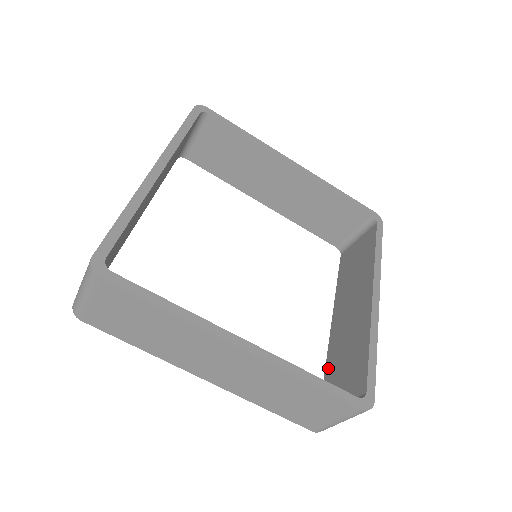
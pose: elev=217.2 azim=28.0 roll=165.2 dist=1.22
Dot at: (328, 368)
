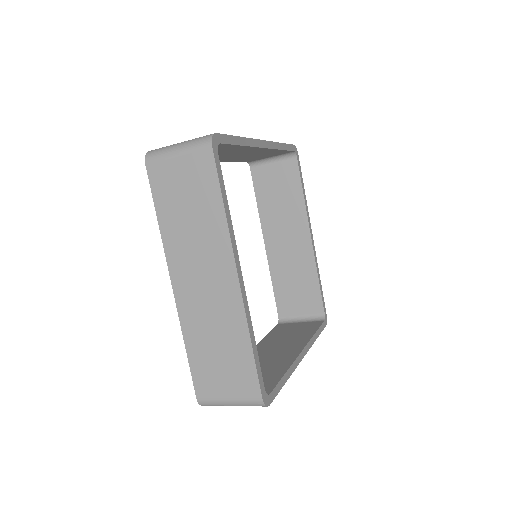
Dot at: occluded
